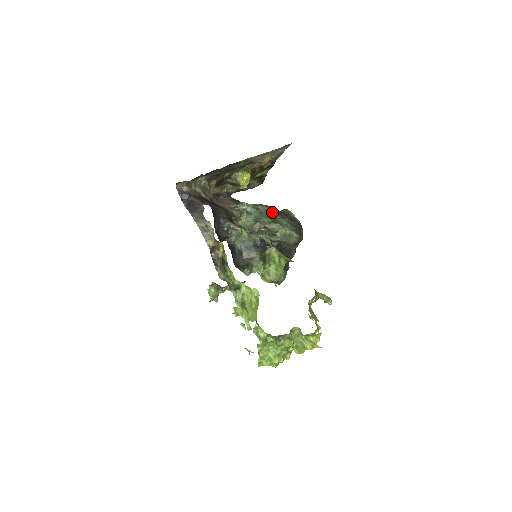
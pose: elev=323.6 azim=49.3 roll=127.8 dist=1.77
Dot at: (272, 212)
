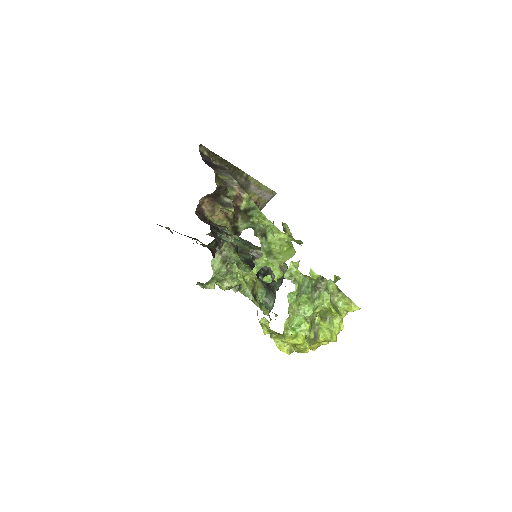
Dot at: occluded
